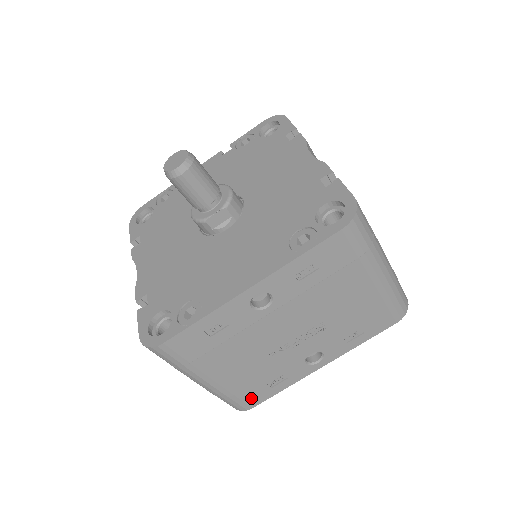
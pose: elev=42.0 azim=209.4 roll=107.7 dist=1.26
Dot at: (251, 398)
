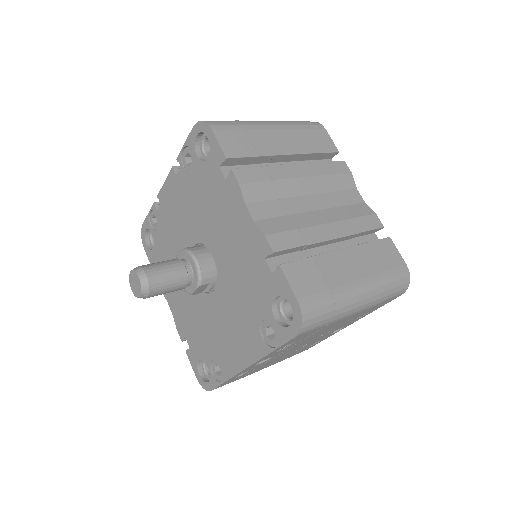
Dot at: (302, 351)
